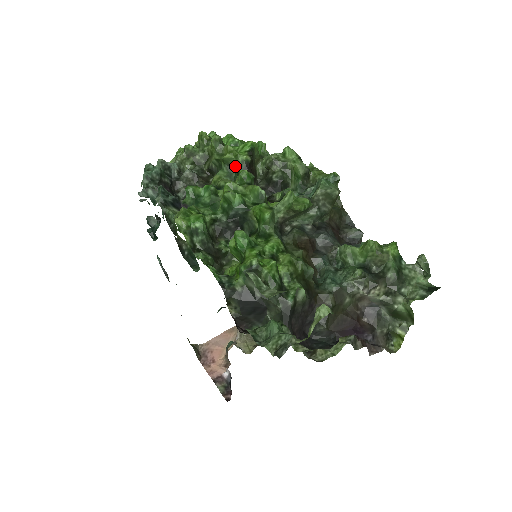
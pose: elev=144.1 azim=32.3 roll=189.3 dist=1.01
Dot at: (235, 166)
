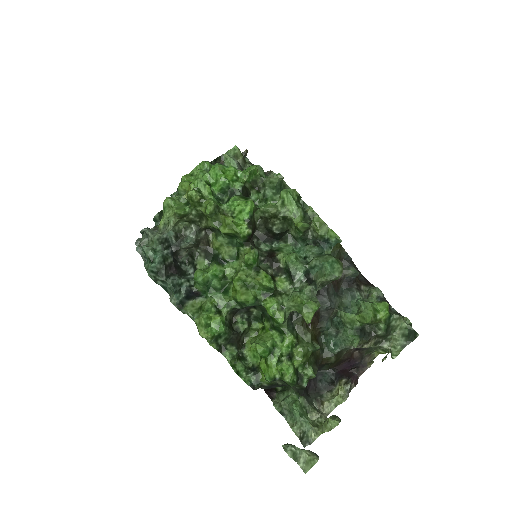
Dot at: (236, 236)
